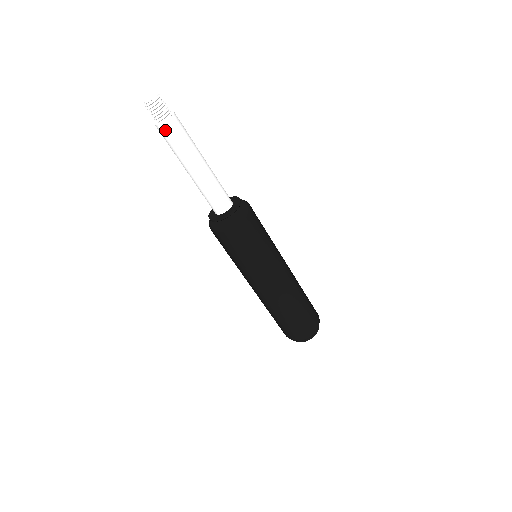
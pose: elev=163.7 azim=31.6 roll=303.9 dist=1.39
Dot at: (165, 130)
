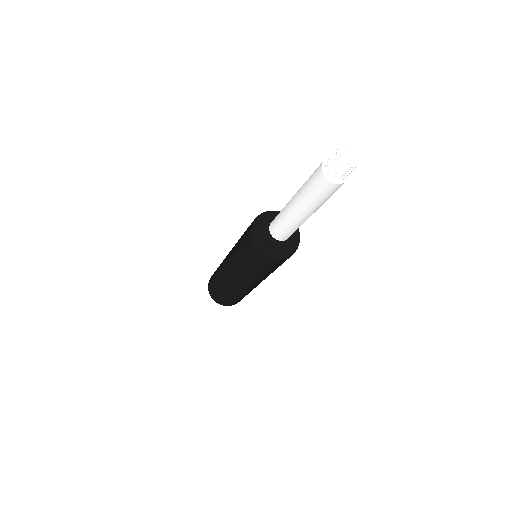
Dot at: (325, 185)
